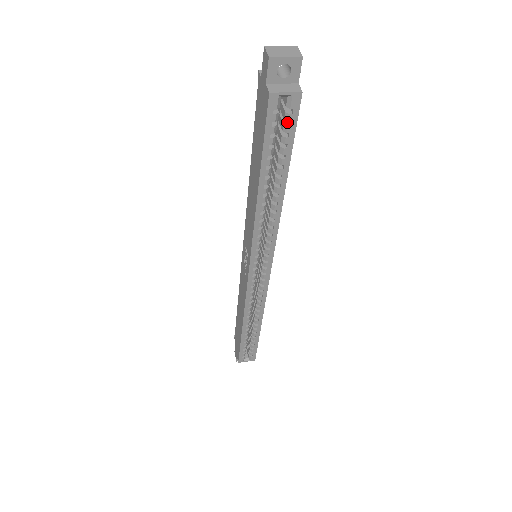
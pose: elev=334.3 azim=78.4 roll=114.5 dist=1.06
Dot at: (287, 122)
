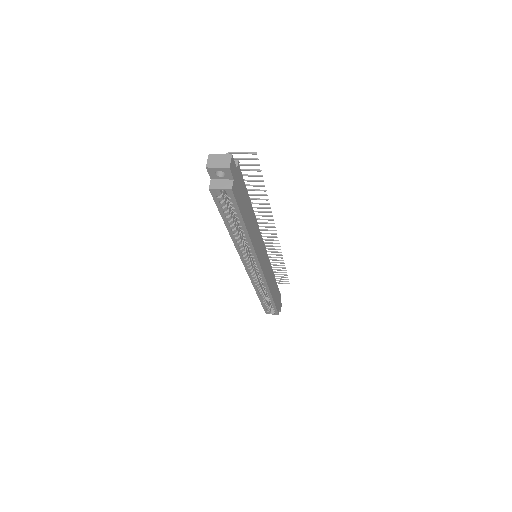
Dot at: (232, 200)
